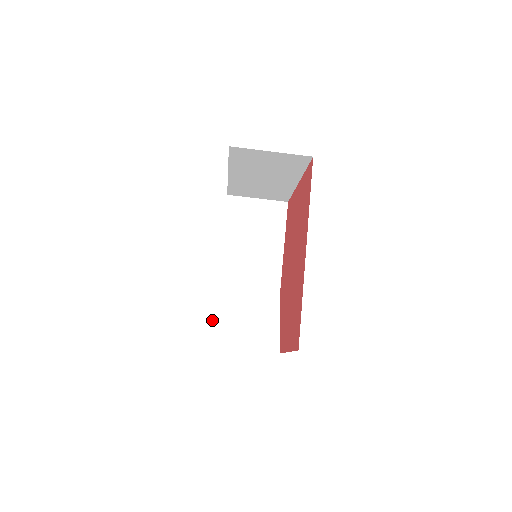
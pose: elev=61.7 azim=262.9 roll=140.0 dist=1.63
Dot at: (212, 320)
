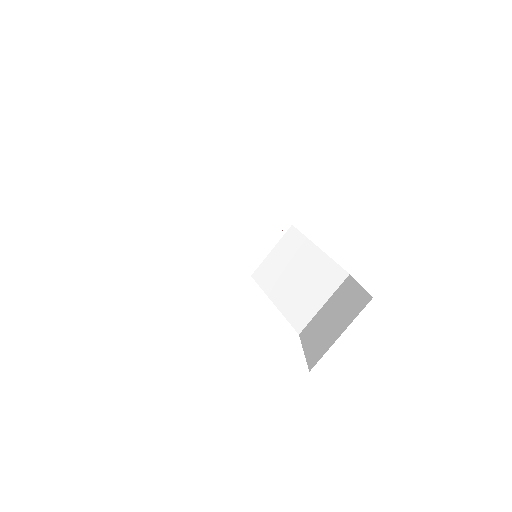
Dot at: occluded
